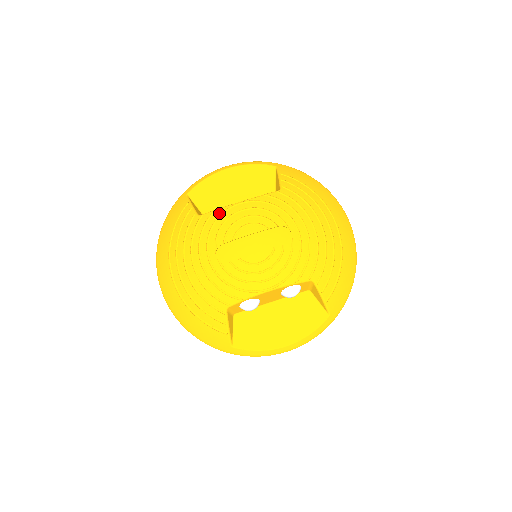
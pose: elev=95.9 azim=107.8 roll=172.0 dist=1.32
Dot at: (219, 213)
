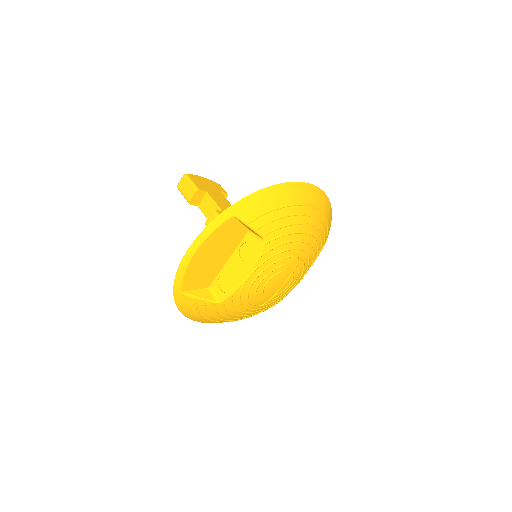
Dot at: (238, 294)
